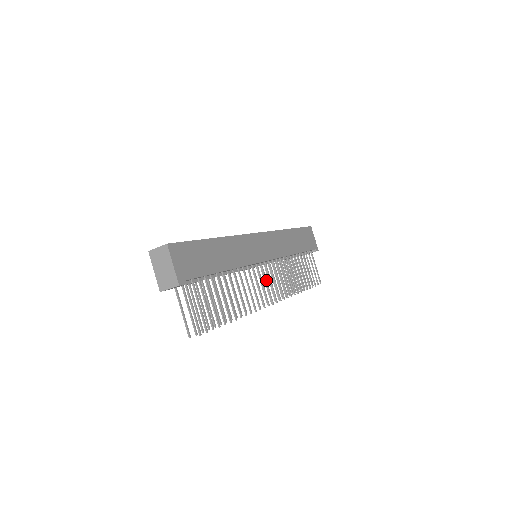
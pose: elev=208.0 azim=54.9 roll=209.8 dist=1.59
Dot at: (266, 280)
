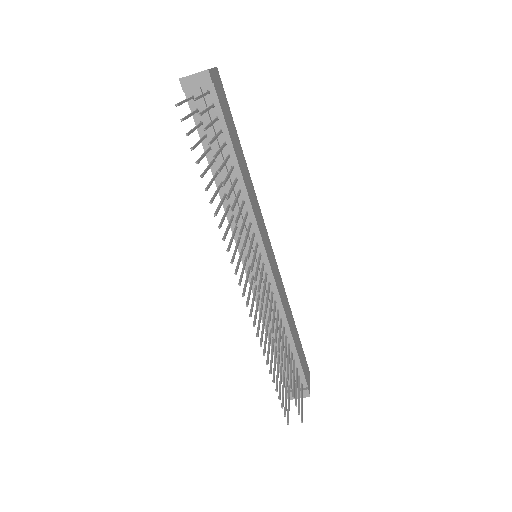
Dot at: (259, 264)
